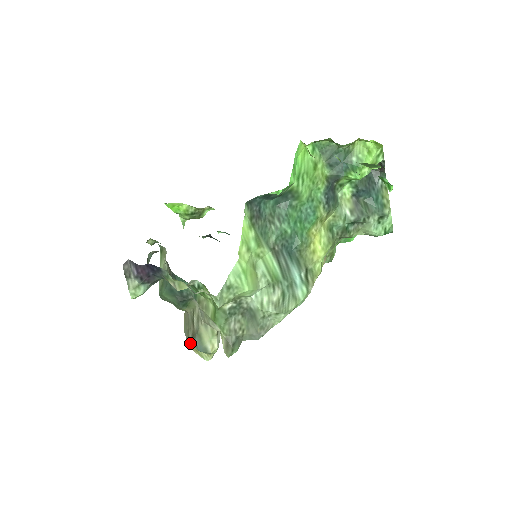
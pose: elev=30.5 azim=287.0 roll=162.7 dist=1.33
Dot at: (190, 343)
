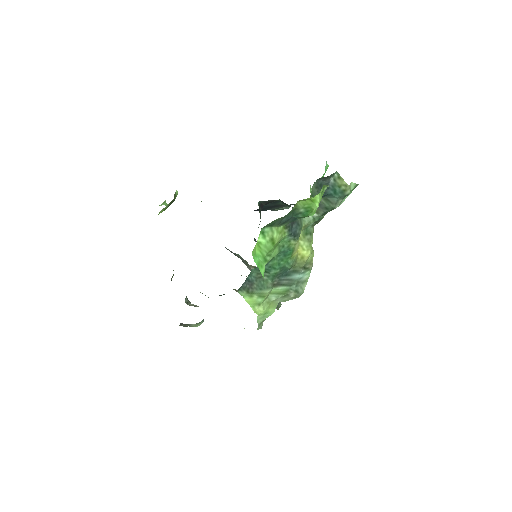
Dot at: occluded
